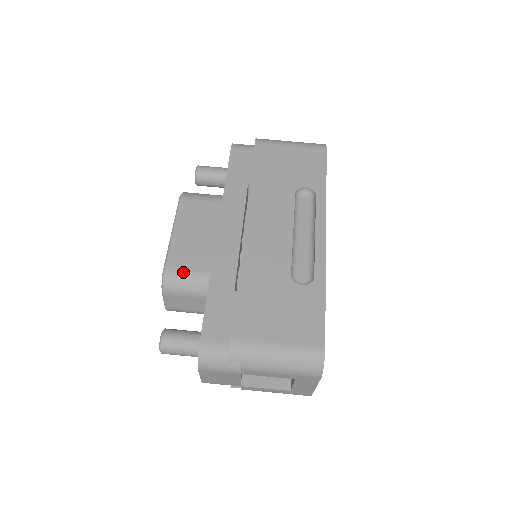
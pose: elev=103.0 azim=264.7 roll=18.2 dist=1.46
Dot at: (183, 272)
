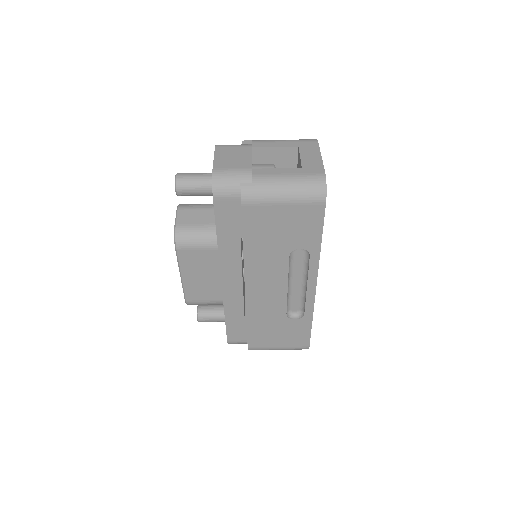
Dot at: (201, 302)
